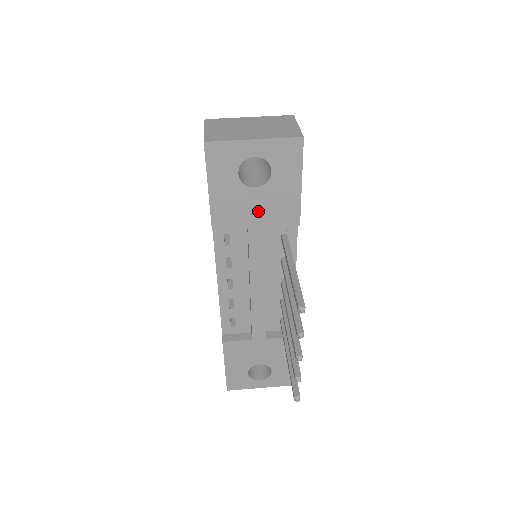
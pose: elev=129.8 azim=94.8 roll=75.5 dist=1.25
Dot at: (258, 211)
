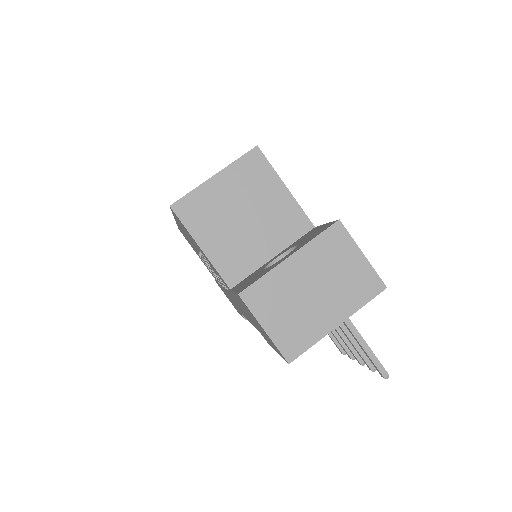
Dot at: occluded
